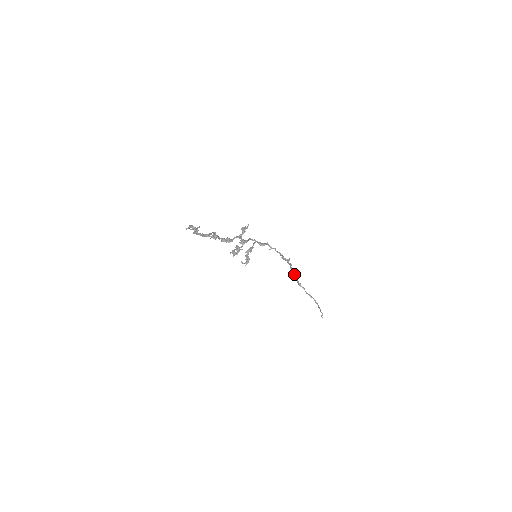
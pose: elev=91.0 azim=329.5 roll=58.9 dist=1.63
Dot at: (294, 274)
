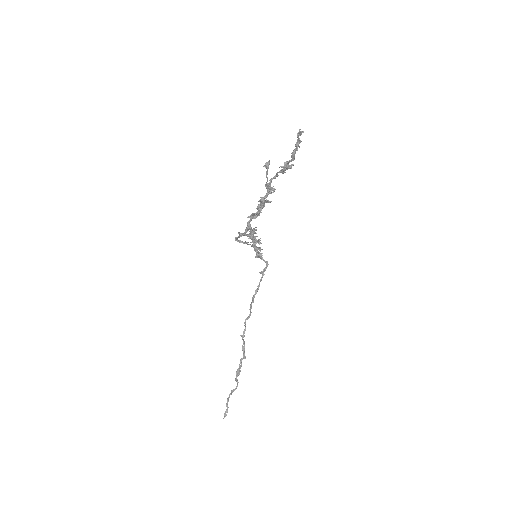
Dot at: (251, 312)
